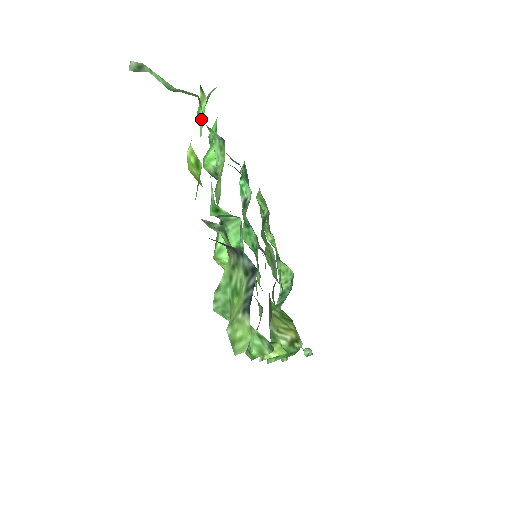
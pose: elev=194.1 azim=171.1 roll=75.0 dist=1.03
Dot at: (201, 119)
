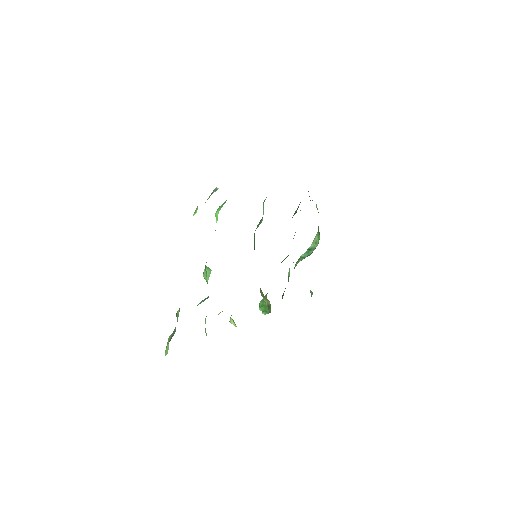
Dot at: occluded
